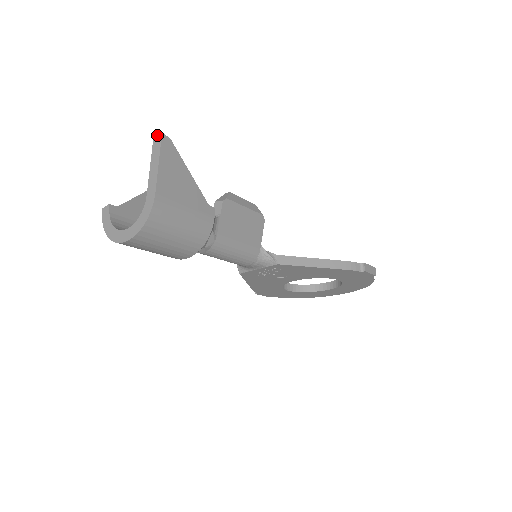
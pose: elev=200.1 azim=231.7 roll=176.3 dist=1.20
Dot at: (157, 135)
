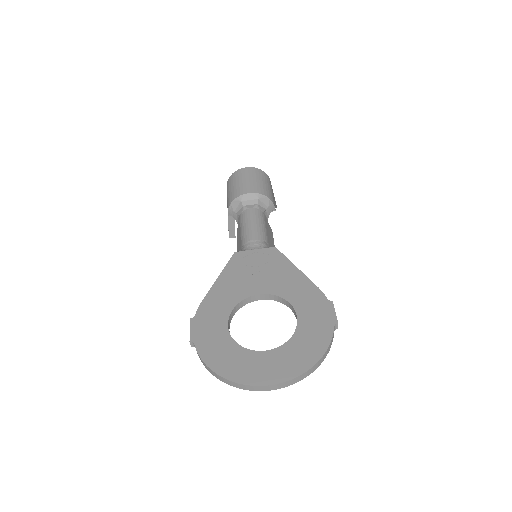
Dot at: occluded
